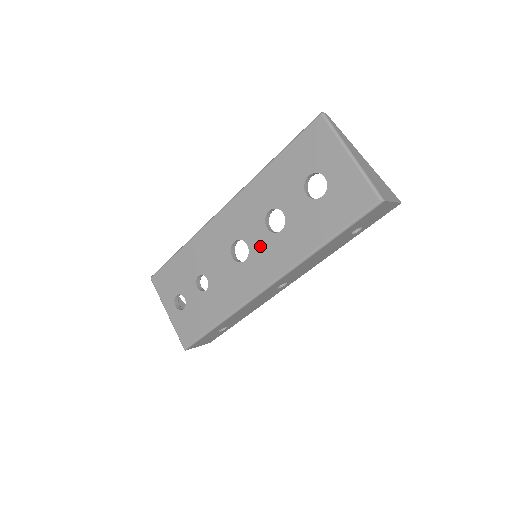
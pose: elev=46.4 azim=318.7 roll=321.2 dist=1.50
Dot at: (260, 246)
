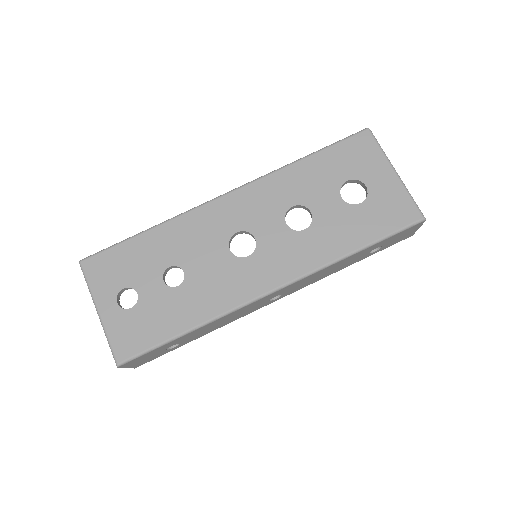
Dot at: (273, 242)
